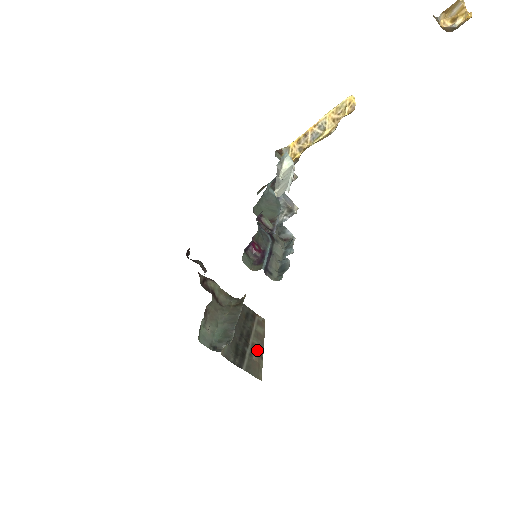
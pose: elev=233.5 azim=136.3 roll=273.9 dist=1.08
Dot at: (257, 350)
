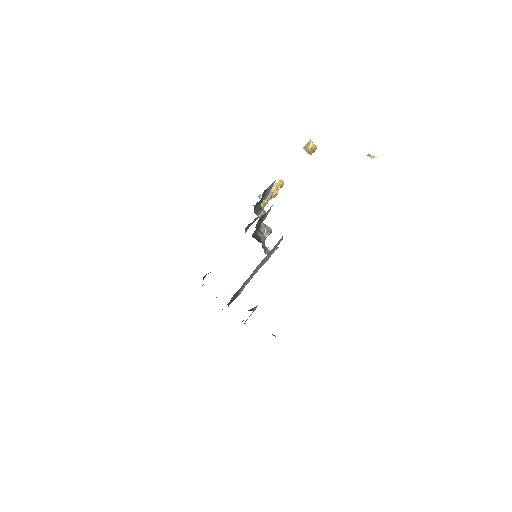
Dot at: occluded
